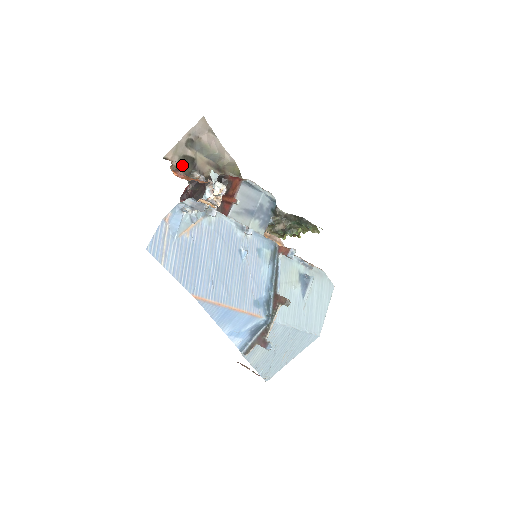
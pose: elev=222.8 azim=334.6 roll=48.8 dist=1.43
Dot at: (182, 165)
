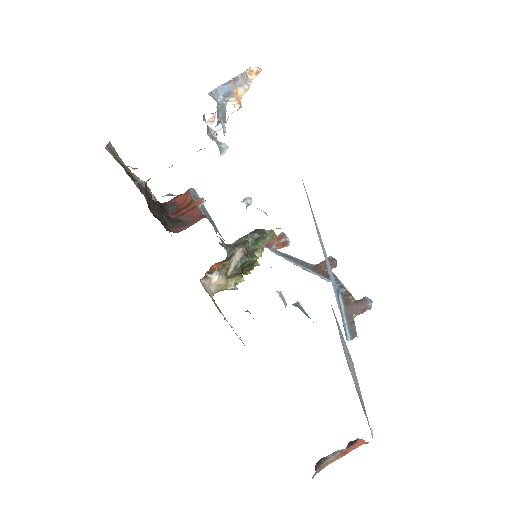
Dot at: occluded
